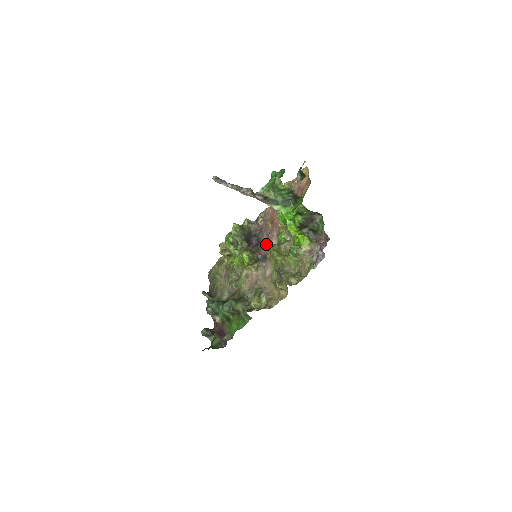
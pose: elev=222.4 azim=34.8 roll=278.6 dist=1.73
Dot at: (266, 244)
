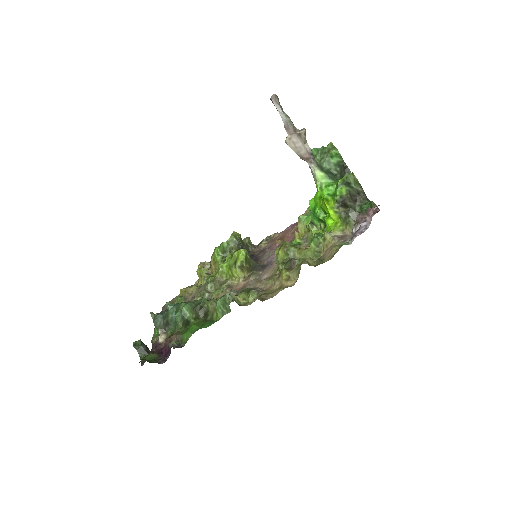
Dot at: (268, 256)
